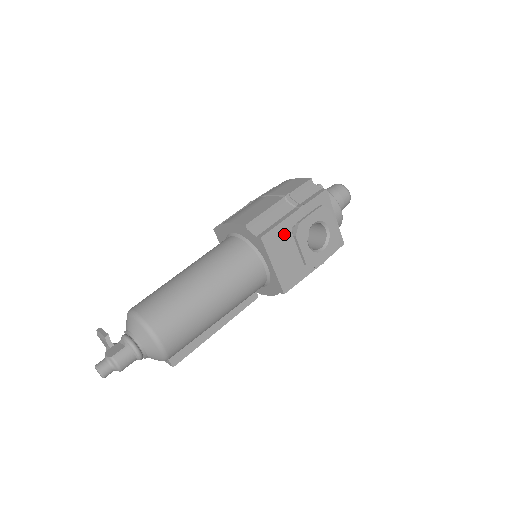
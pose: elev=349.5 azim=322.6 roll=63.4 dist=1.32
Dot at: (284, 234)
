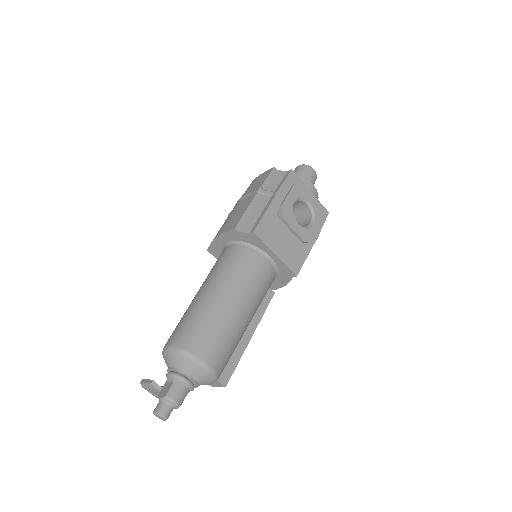
Dot at: (272, 222)
